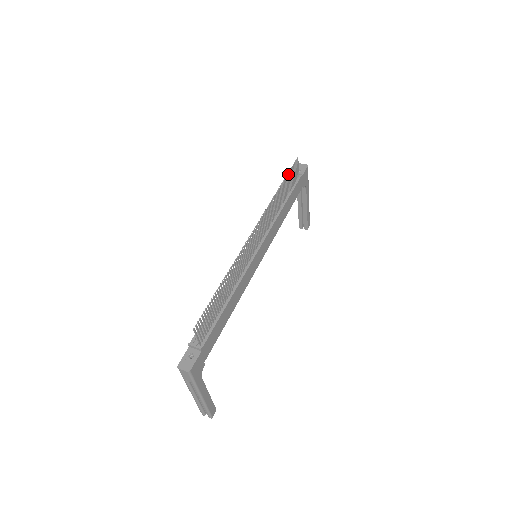
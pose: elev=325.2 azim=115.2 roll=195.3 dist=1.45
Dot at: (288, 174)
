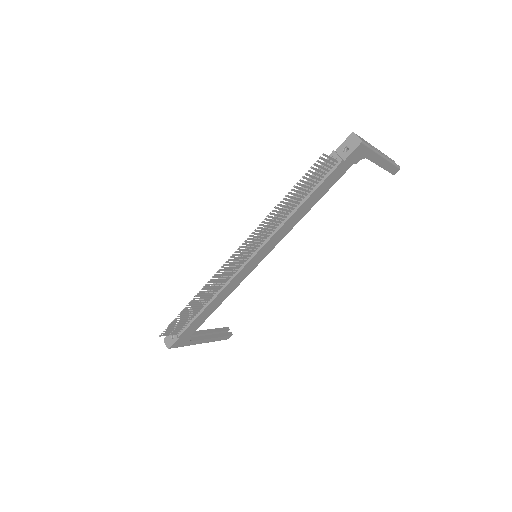
Dot at: (300, 181)
